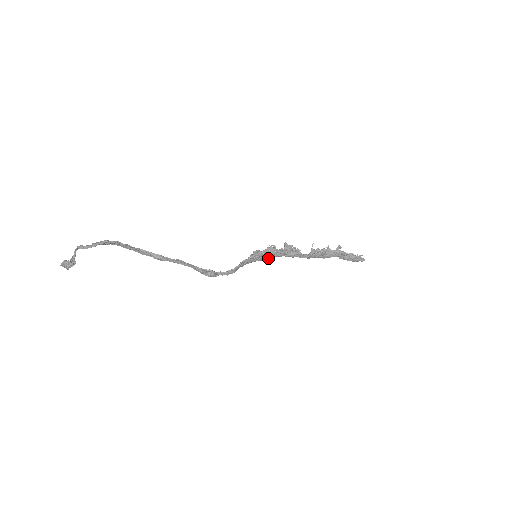
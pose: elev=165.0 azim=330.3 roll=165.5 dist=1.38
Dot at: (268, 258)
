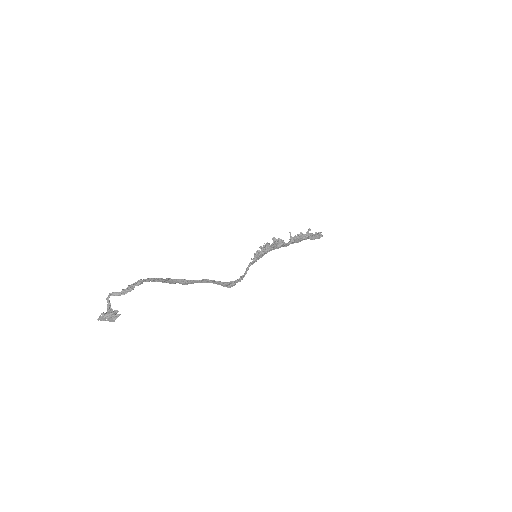
Dot at: occluded
